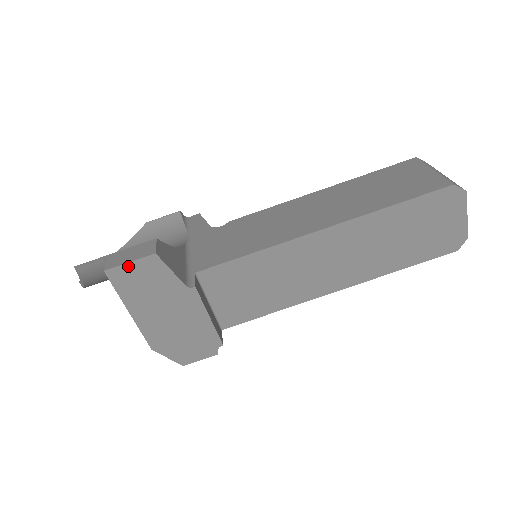
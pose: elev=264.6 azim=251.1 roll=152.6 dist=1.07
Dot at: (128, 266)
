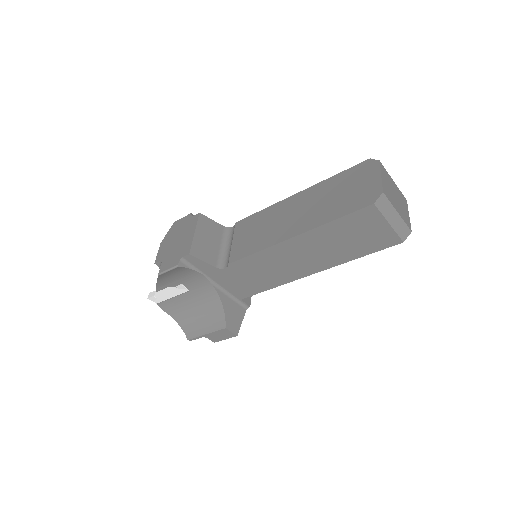
Dot at: (224, 338)
